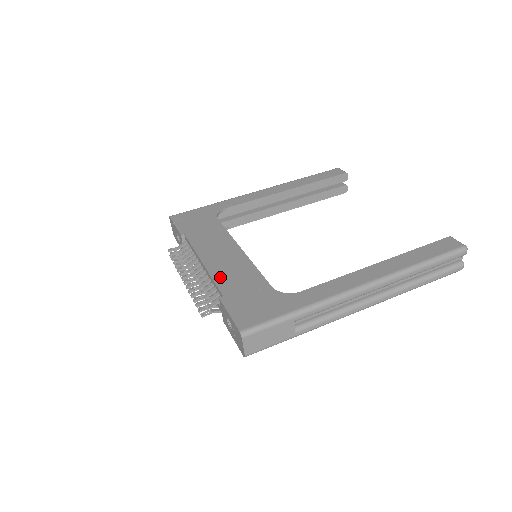
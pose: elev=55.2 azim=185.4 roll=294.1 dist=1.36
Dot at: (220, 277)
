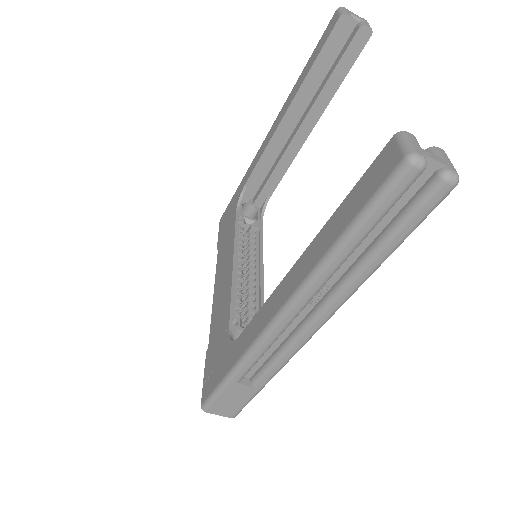
Dot at: (214, 317)
